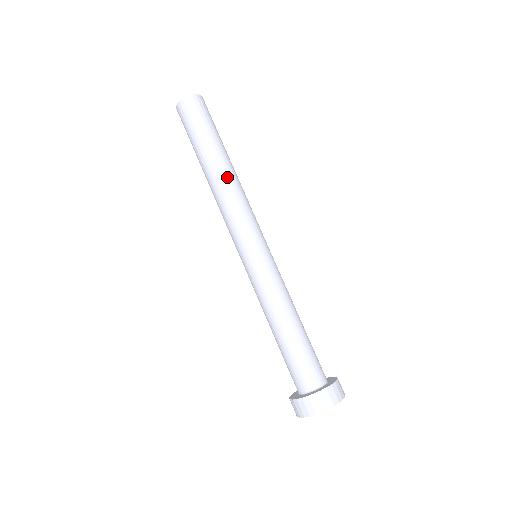
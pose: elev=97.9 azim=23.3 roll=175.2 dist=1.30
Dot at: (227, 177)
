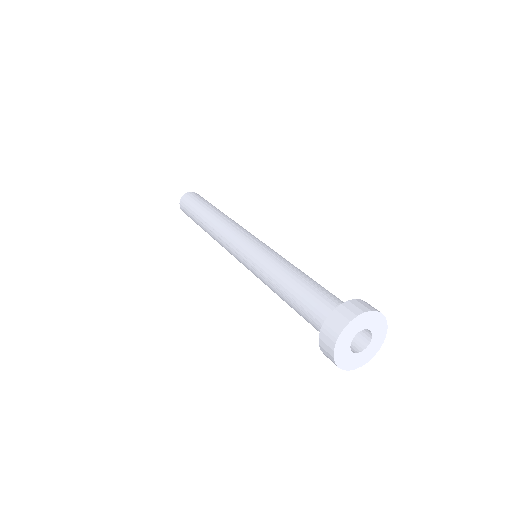
Dot at: occluded
